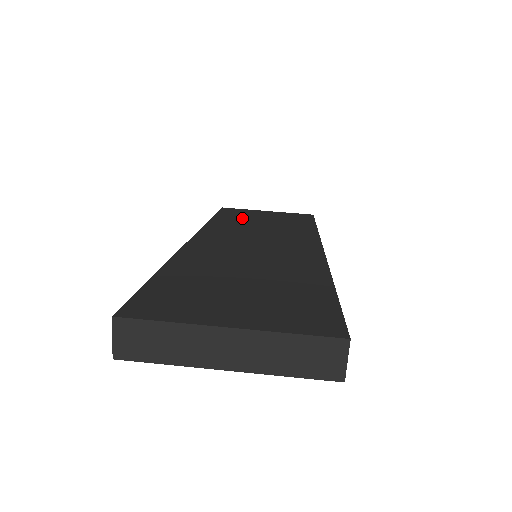
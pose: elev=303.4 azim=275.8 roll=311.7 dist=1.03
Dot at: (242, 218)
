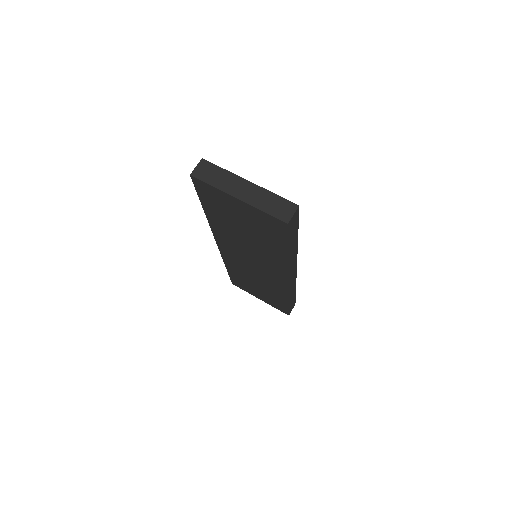
Dot at: occluded
